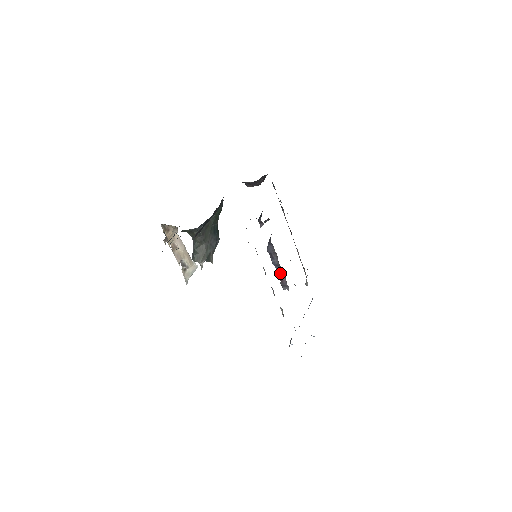
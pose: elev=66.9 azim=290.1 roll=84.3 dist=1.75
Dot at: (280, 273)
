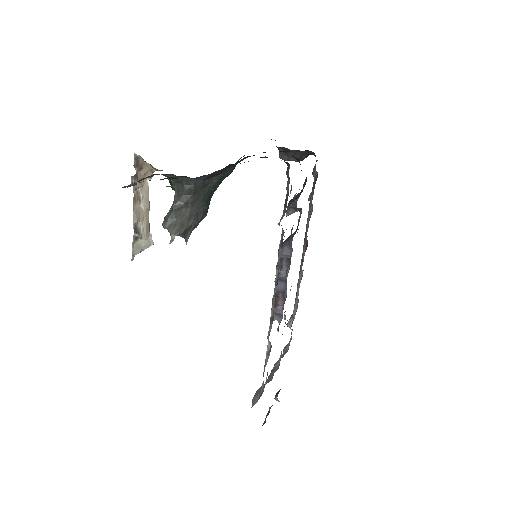
Dot at: (280, 293)
